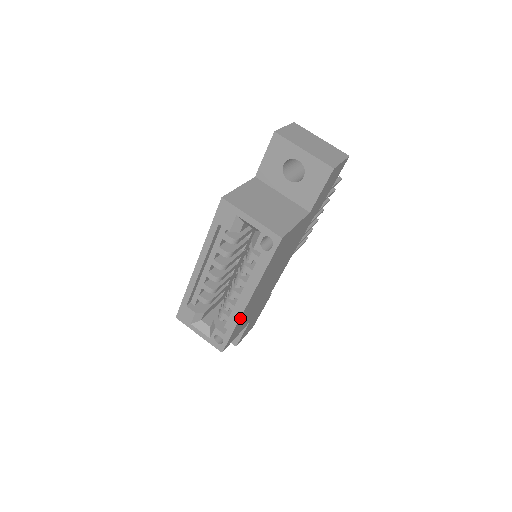
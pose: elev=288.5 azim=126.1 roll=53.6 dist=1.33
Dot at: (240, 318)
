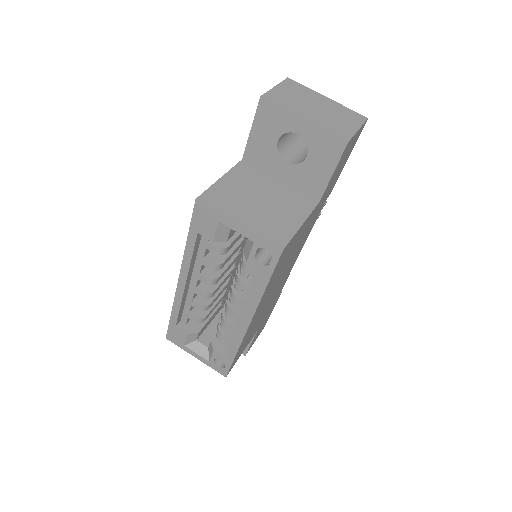
Dot at: (241, 341)
